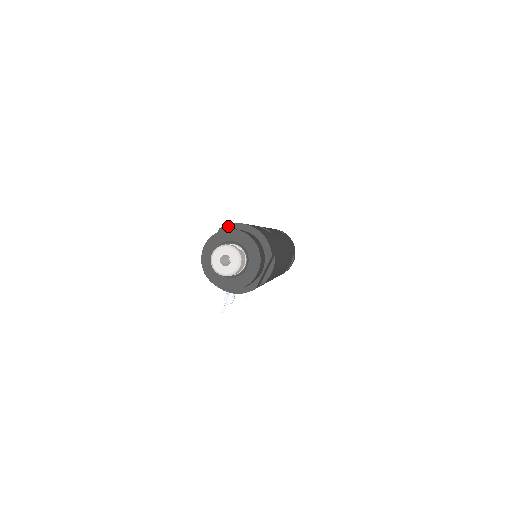
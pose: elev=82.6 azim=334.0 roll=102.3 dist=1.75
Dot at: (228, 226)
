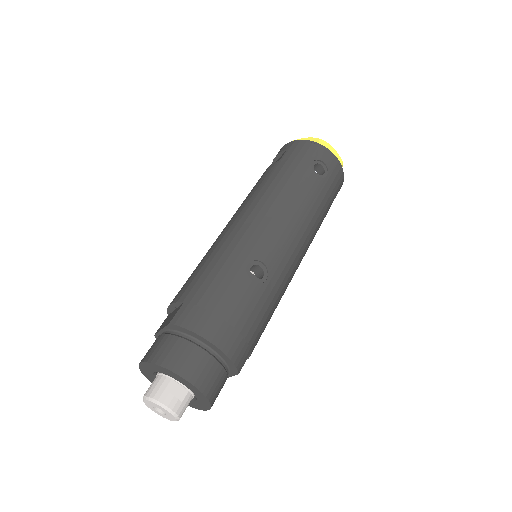
Dot at: (180, 328)
